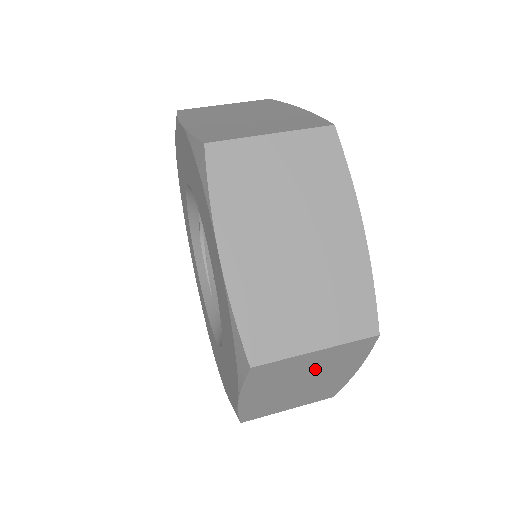
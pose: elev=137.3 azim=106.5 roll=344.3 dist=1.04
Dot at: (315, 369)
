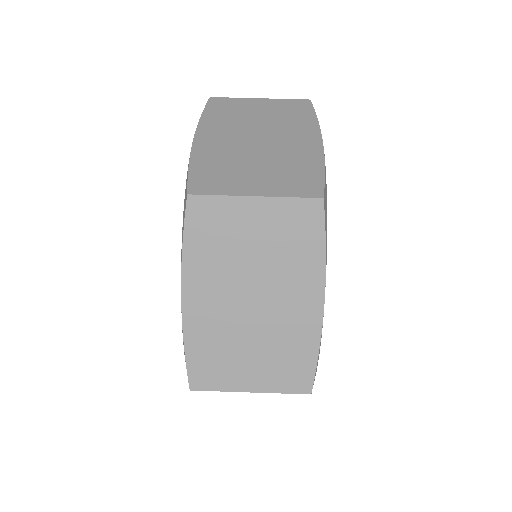
Dot at: occluded
